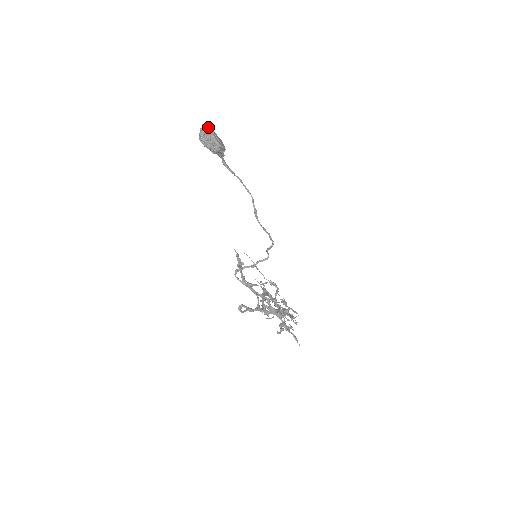
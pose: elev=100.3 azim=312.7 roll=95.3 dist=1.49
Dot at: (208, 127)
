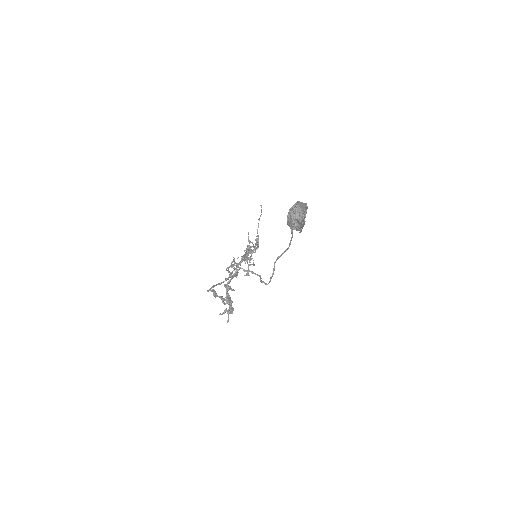
Dot at: (304, 216)
